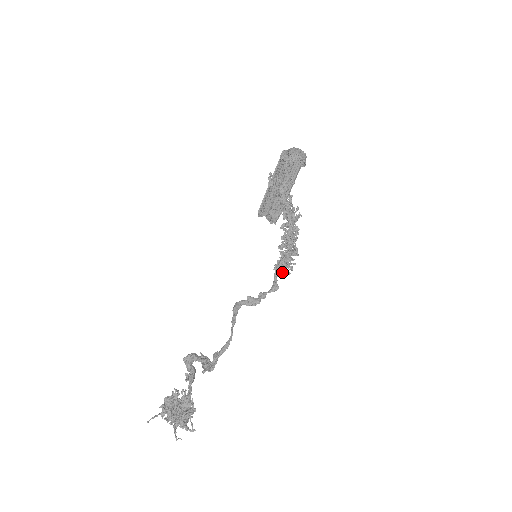
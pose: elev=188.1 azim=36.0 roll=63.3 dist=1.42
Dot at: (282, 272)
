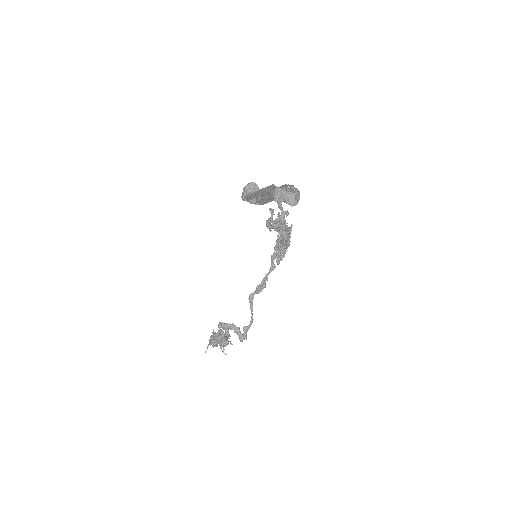
Dot at: (279, 262)
